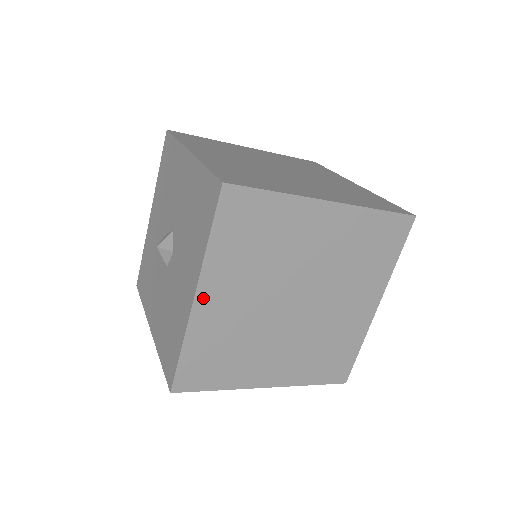
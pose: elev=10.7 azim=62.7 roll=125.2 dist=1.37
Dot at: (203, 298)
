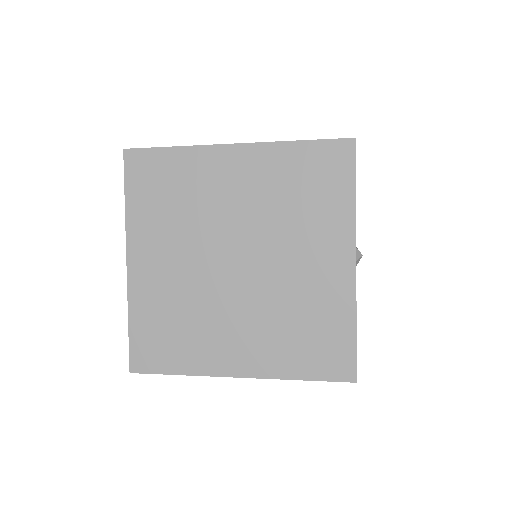
Dot at: (135, 262)
